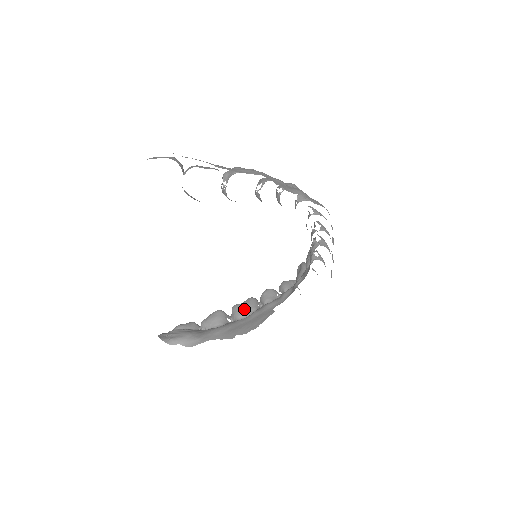
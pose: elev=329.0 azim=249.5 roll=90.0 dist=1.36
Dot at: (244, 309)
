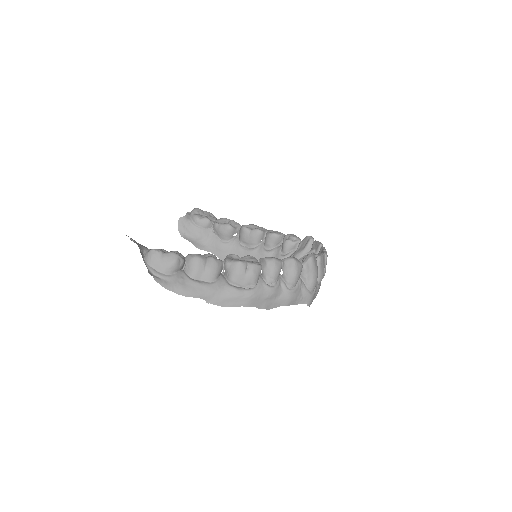
Dot at: (248, 239)
